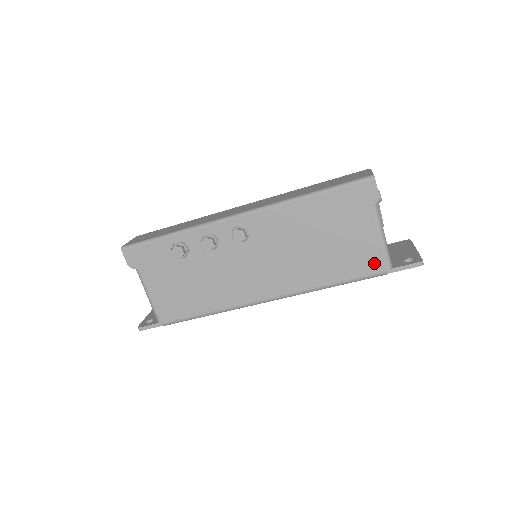
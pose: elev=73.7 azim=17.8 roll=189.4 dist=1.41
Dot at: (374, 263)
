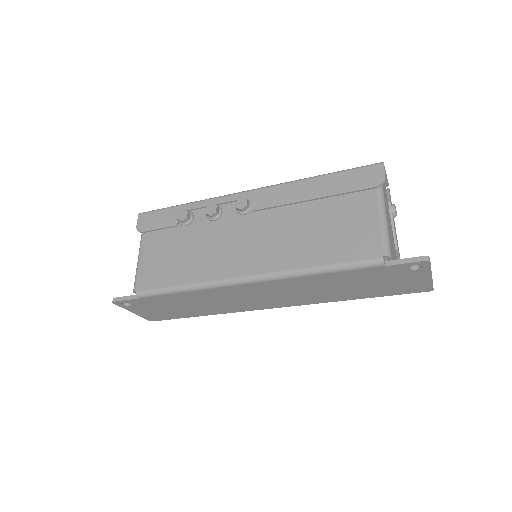
Dot at: (370, 247)
